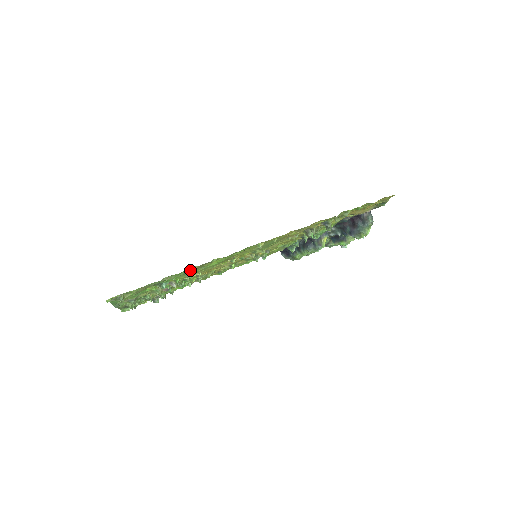
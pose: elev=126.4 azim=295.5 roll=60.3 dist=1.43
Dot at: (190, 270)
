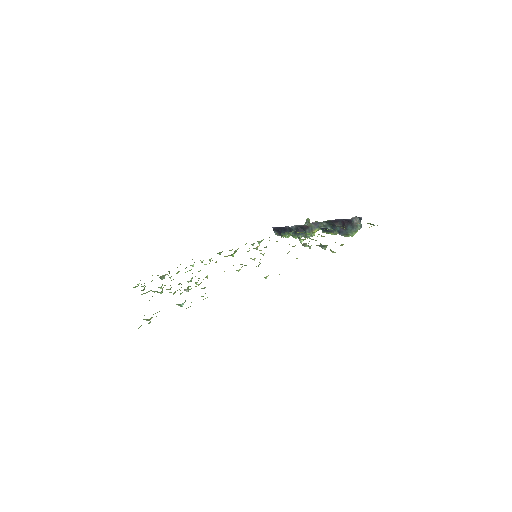
Dot at: occluded
